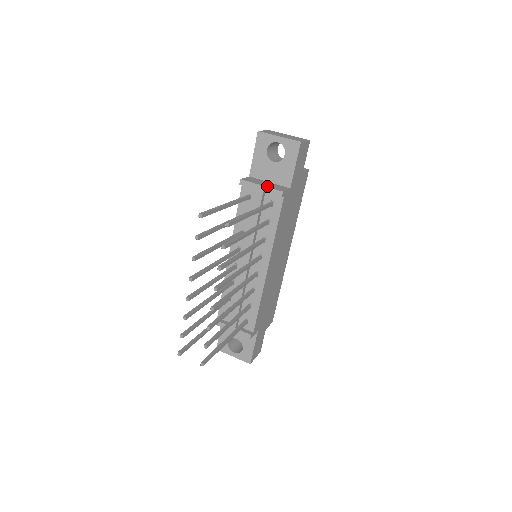
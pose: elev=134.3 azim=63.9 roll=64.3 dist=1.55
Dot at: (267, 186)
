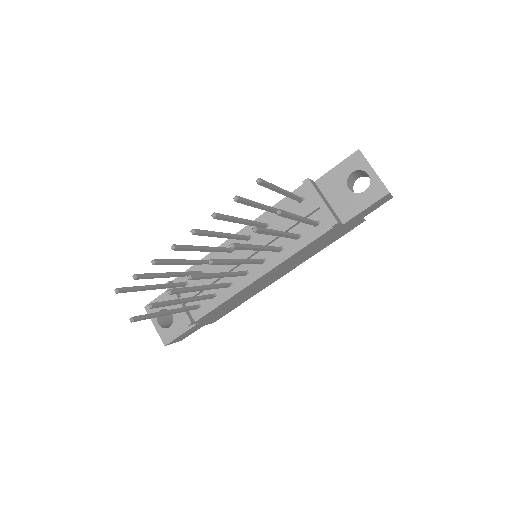
Dot at: (327, 205)
